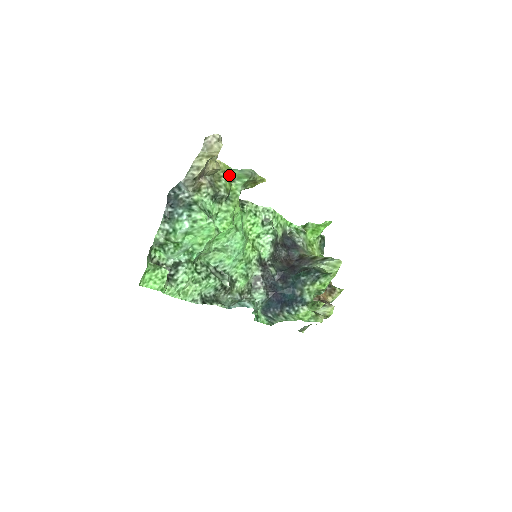
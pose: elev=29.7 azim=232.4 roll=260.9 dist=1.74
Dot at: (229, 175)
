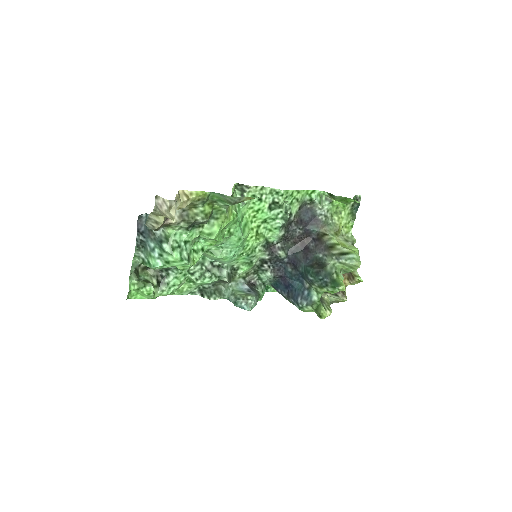
Dot at: (207, 199)
